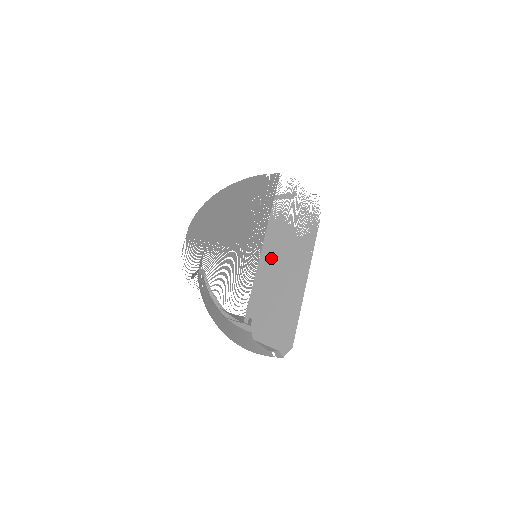
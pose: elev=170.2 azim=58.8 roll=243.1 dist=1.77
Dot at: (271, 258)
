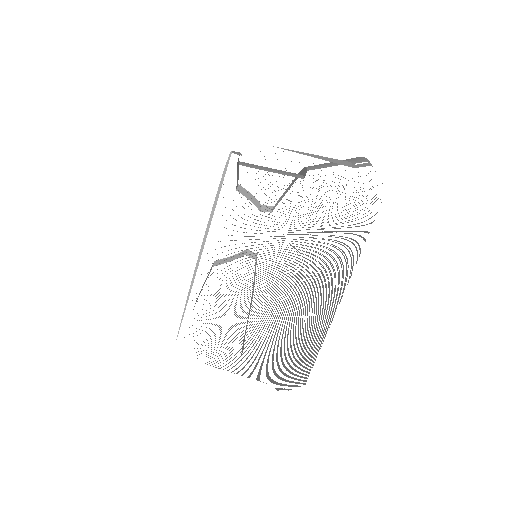
Dot at: occluded
